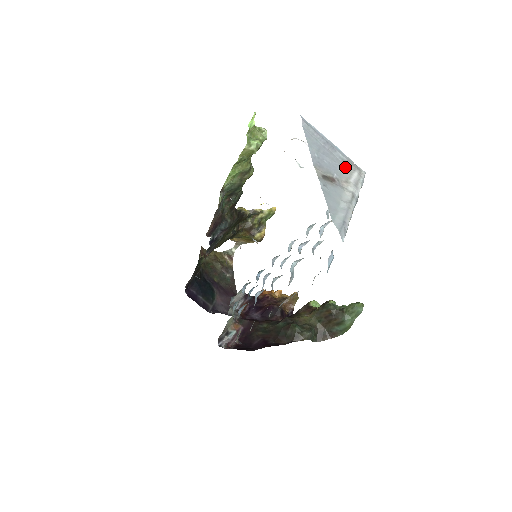
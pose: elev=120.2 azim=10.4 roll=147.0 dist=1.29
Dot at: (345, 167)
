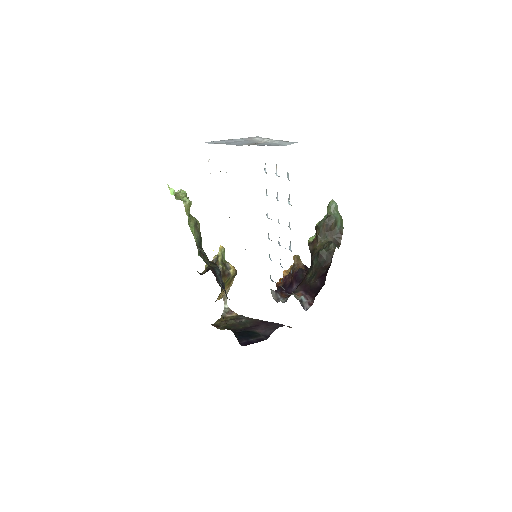
Dot at: (249, 140)
